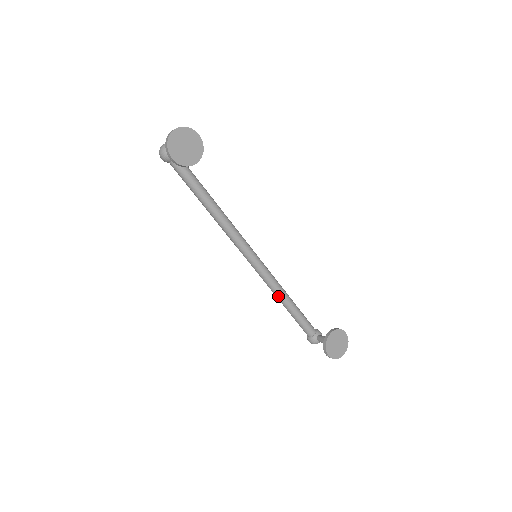
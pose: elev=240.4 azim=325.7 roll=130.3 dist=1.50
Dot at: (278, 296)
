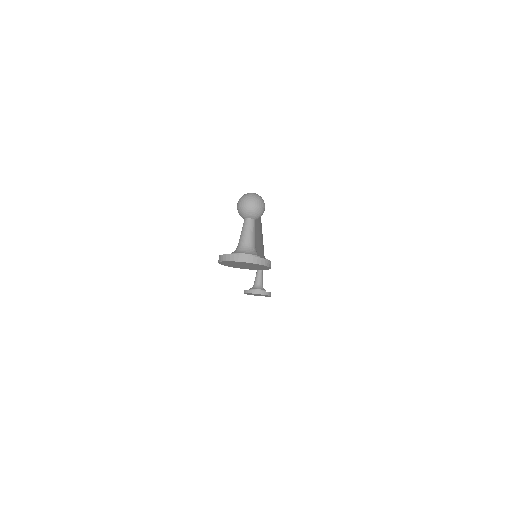
Dot at: occluded
